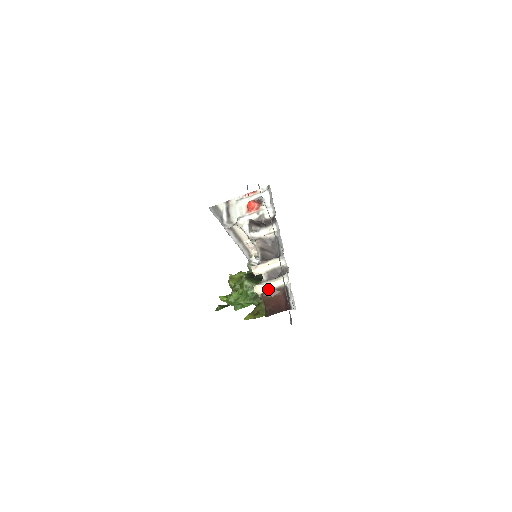
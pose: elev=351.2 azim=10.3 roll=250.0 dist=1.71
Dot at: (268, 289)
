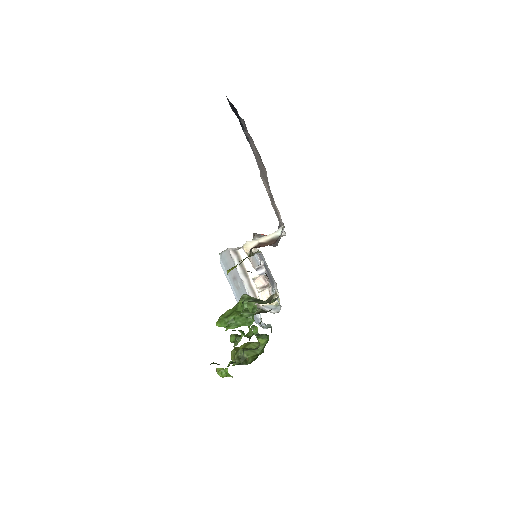
Dot at: (259, 242)
